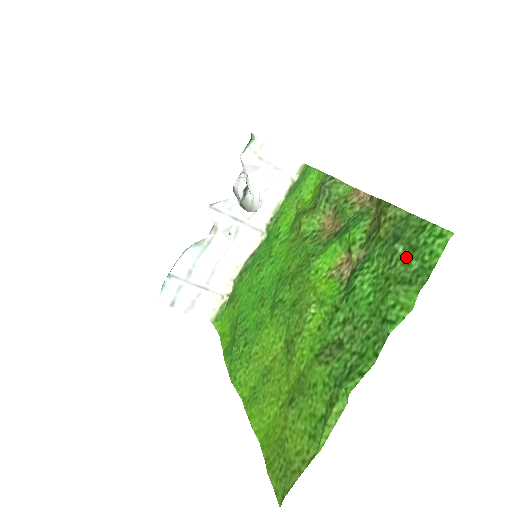
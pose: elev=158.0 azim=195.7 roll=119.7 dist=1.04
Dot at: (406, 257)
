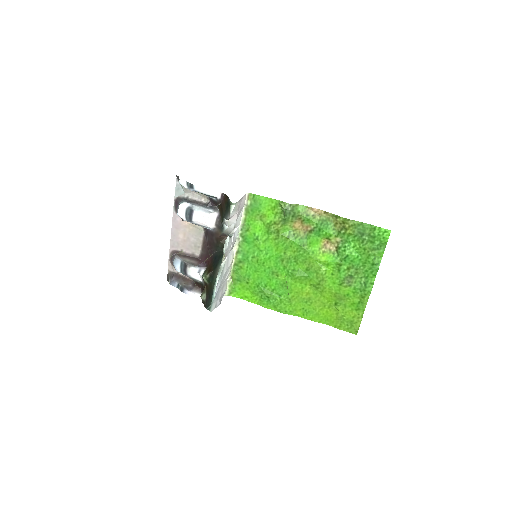
Dot at: (371, 240)
